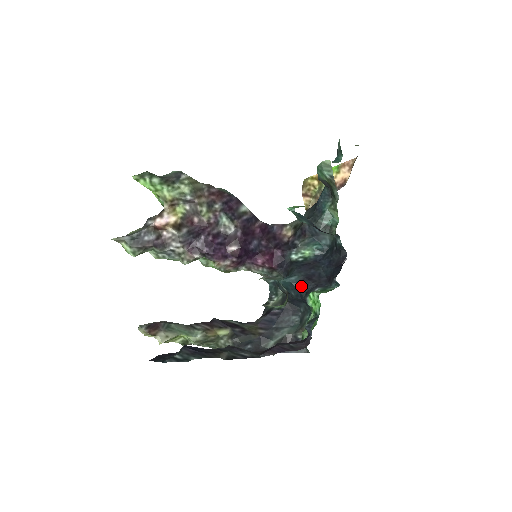
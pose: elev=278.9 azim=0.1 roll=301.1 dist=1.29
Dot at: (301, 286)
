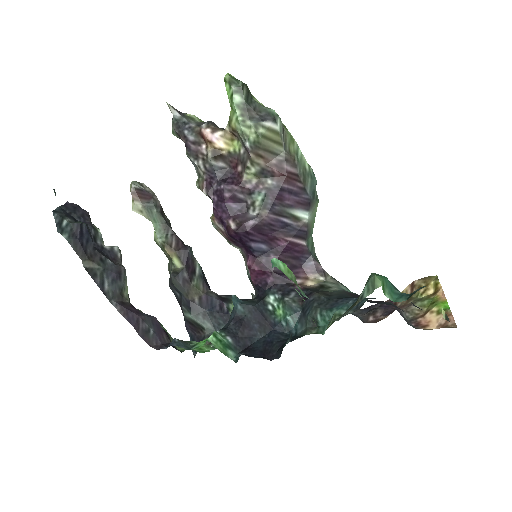
Dot at: (233, 319)
